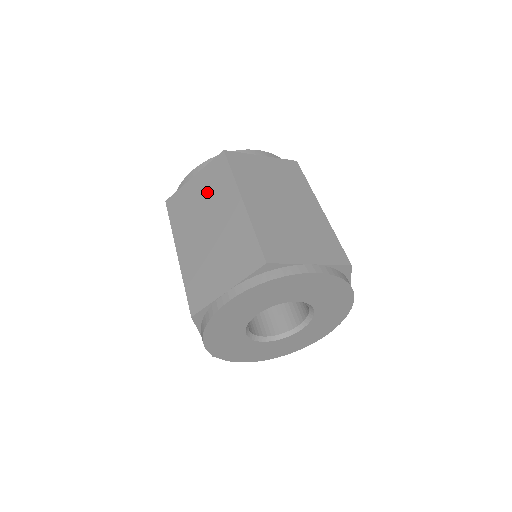
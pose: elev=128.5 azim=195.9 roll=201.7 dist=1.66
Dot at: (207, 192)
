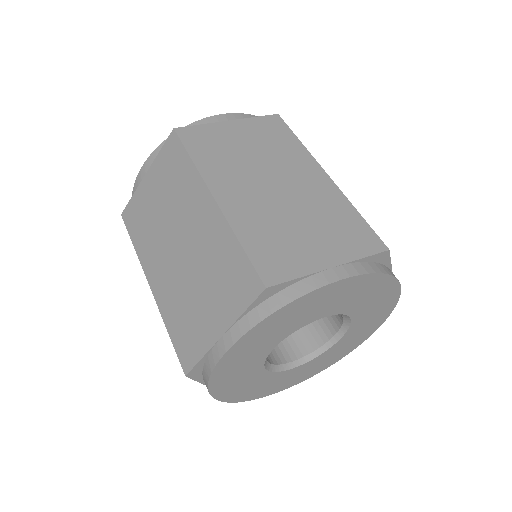
Dot at: (260, 145)
